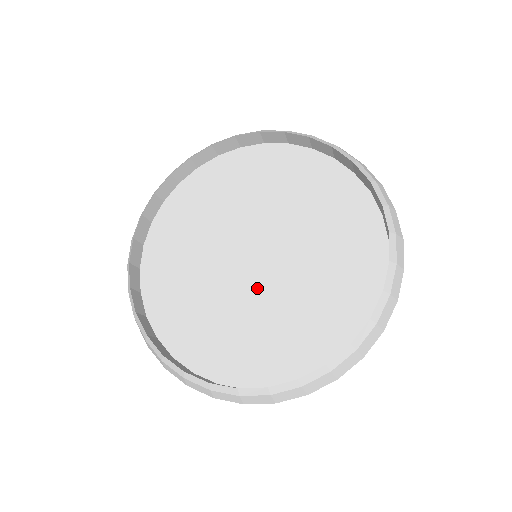
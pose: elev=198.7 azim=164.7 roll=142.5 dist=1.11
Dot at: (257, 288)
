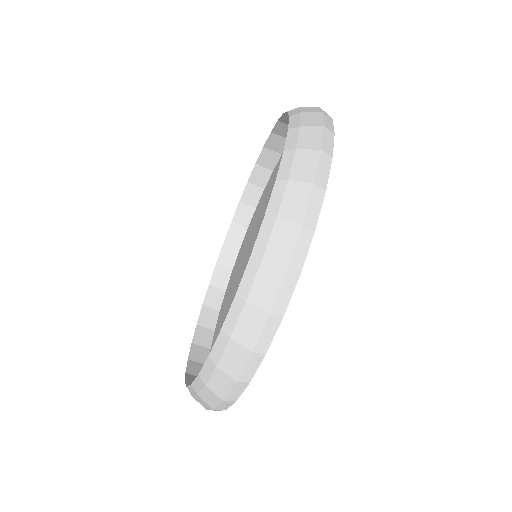
Dot at: occluded
